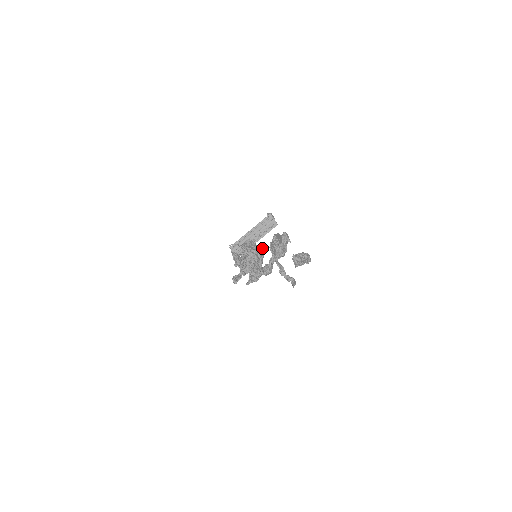
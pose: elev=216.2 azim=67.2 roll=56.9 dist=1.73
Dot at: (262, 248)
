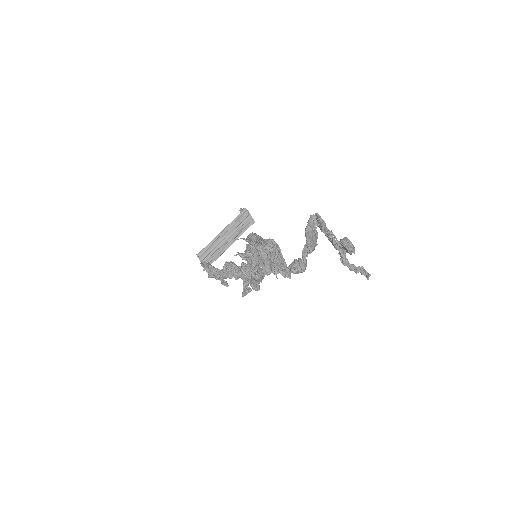
Dot at: occluded
